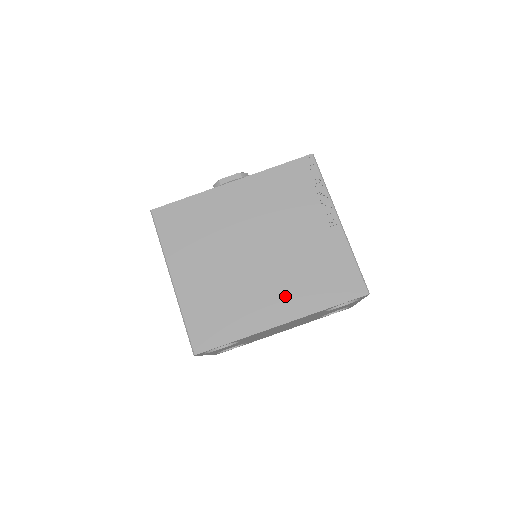
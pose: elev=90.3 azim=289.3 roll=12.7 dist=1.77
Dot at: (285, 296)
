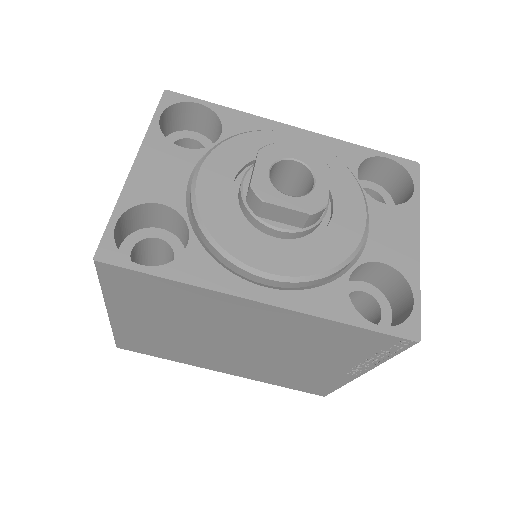
Dot at: (242, 369)
